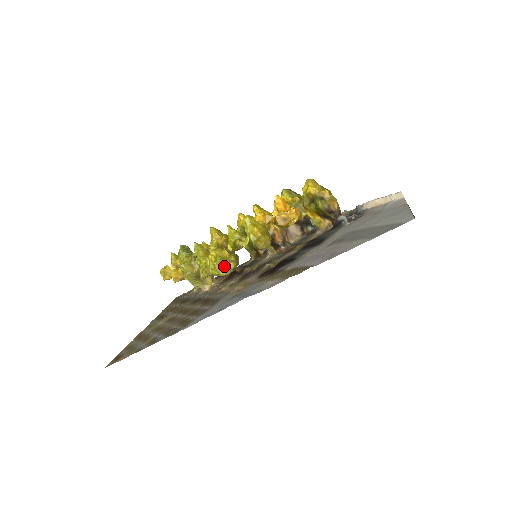
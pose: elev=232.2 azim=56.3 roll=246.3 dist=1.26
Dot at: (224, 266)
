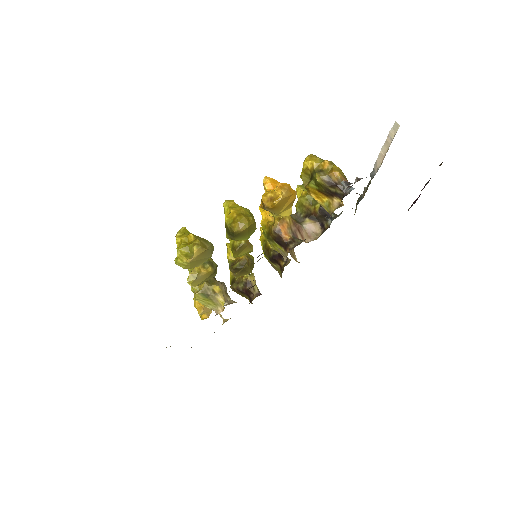
Dot at: (189, 252)
